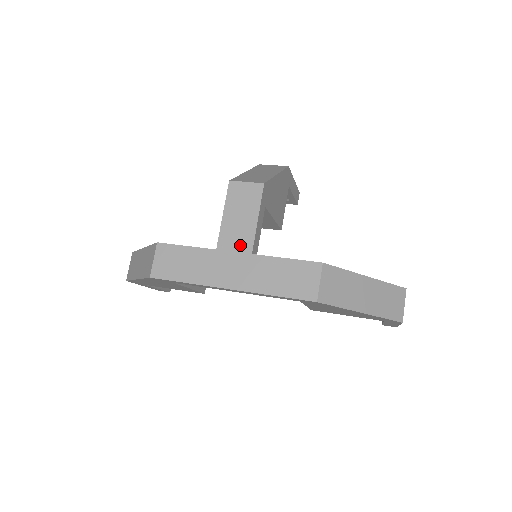
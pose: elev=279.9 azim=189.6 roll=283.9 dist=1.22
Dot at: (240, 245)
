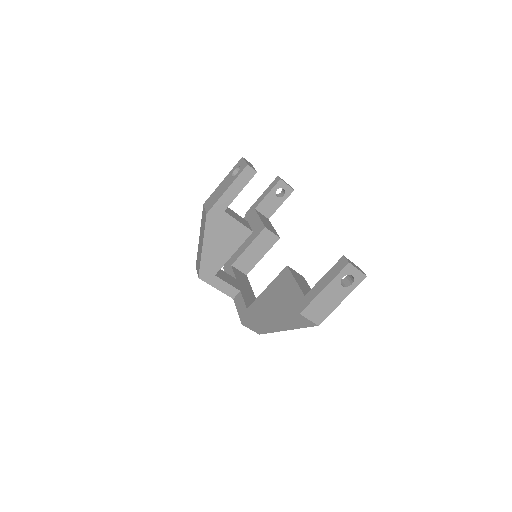
Dot at: occluded
